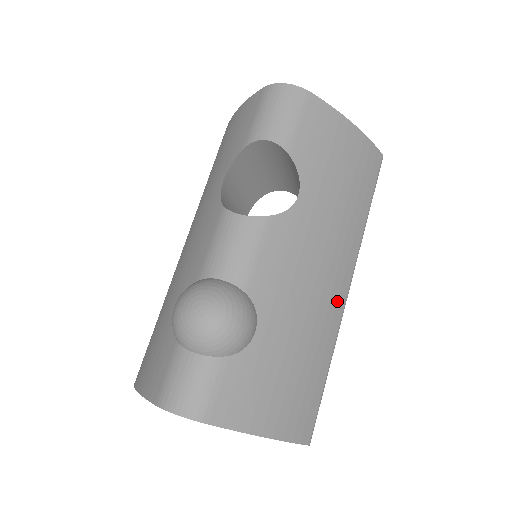
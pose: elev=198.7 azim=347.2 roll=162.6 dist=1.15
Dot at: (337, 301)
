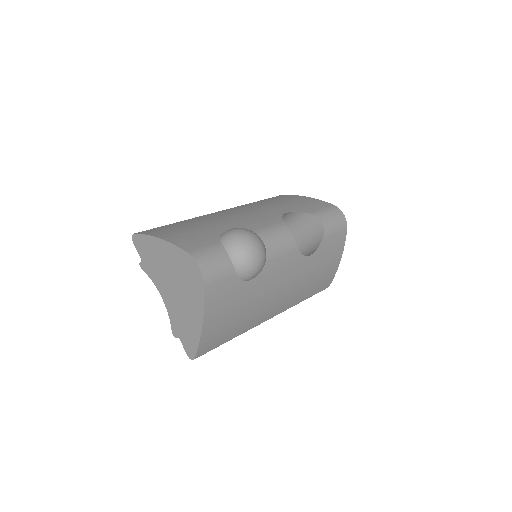
Dot at: (267, 315)
